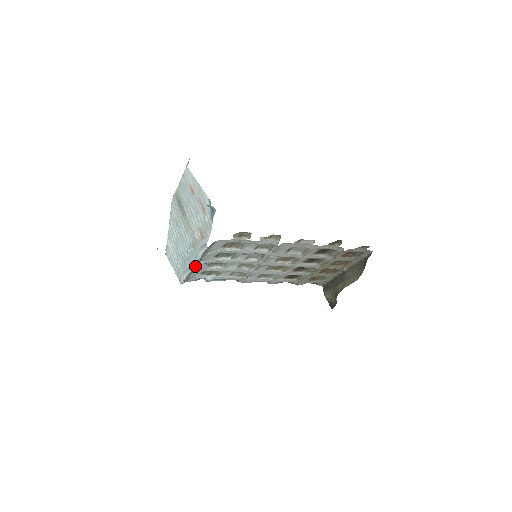
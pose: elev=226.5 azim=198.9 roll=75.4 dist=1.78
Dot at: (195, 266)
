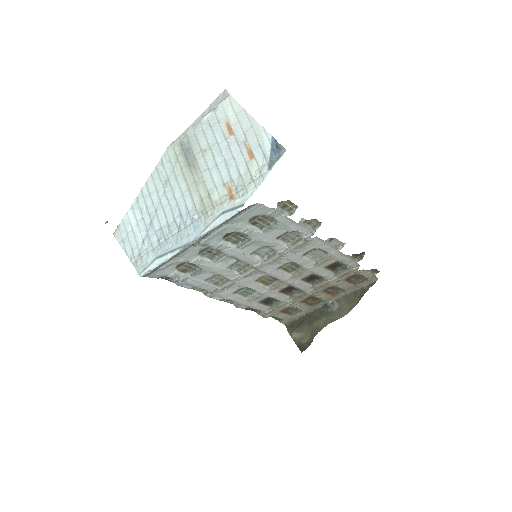
Dot at: (194, 243)
